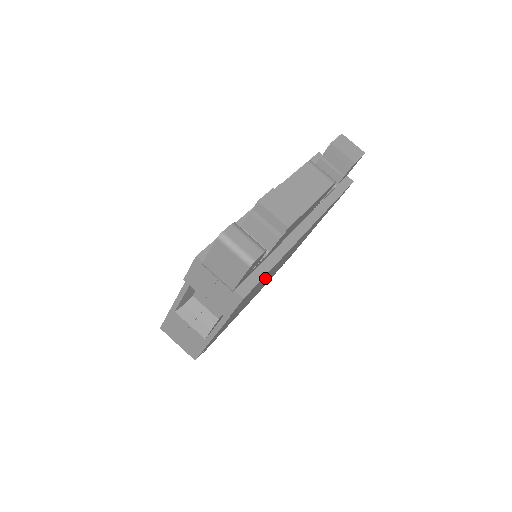
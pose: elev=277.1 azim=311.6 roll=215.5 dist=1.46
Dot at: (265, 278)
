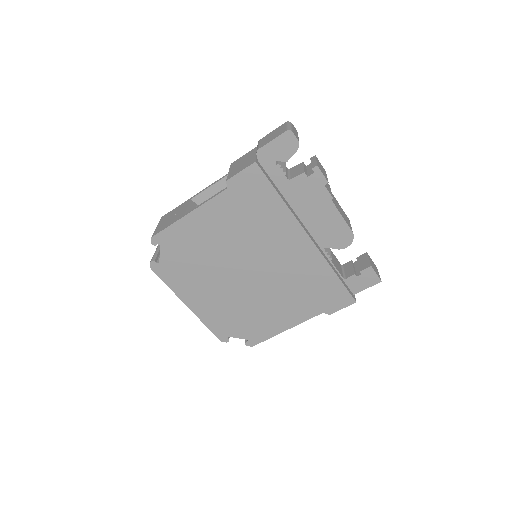
Dot at: (259, 225)
